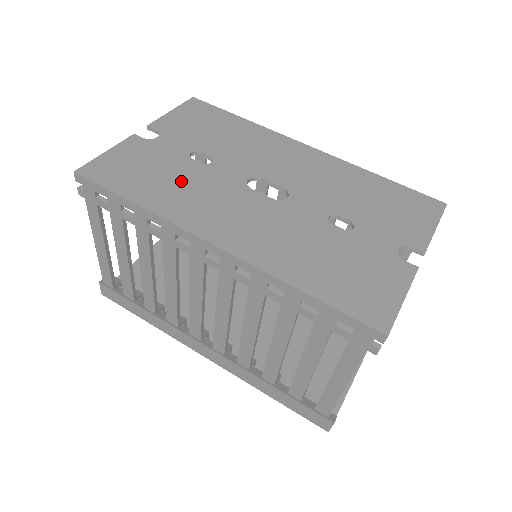
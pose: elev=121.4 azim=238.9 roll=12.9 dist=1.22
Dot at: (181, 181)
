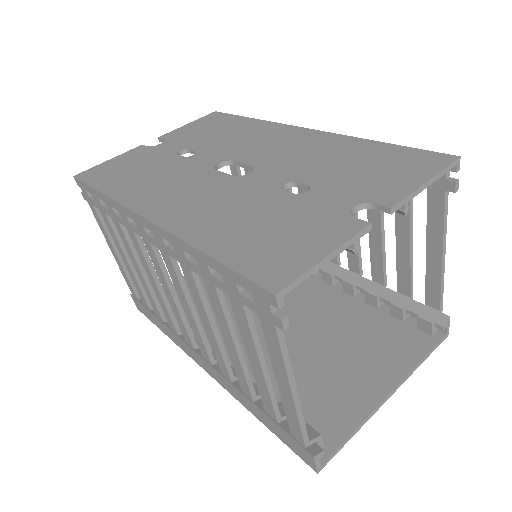
Dot at: (154, 172)
